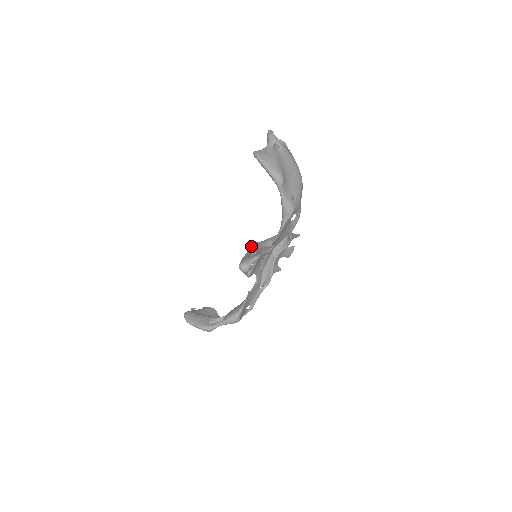
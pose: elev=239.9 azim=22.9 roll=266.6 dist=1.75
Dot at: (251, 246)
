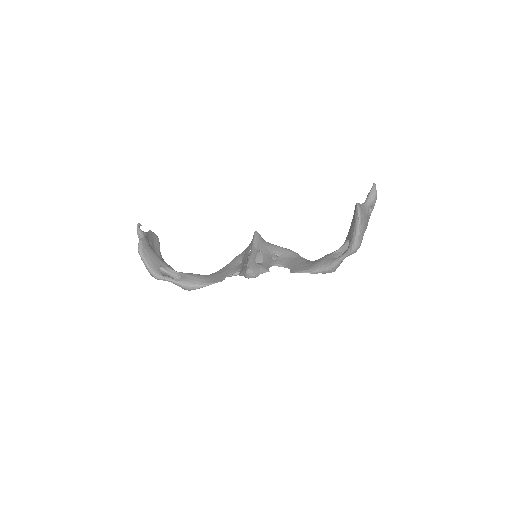
Dot at: (258, 243)
